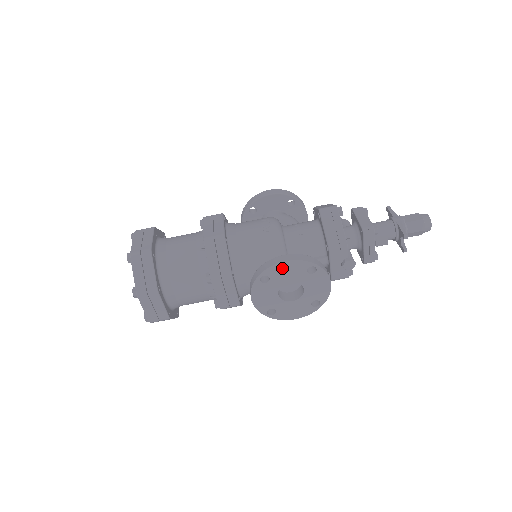
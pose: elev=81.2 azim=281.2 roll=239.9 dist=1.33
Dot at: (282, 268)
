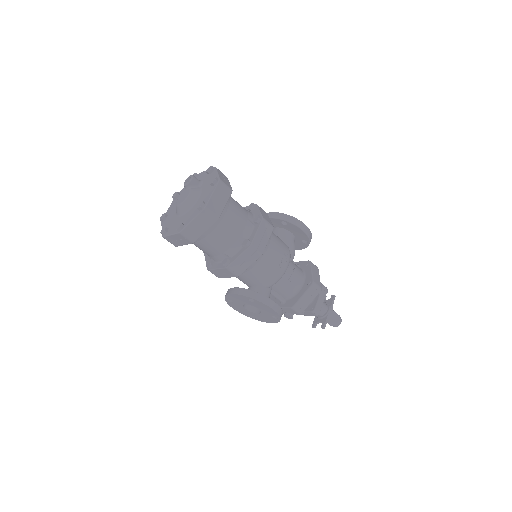
Dot at: (266, 307)
